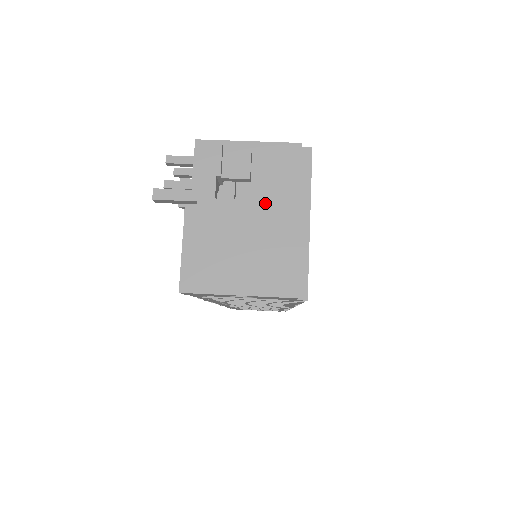
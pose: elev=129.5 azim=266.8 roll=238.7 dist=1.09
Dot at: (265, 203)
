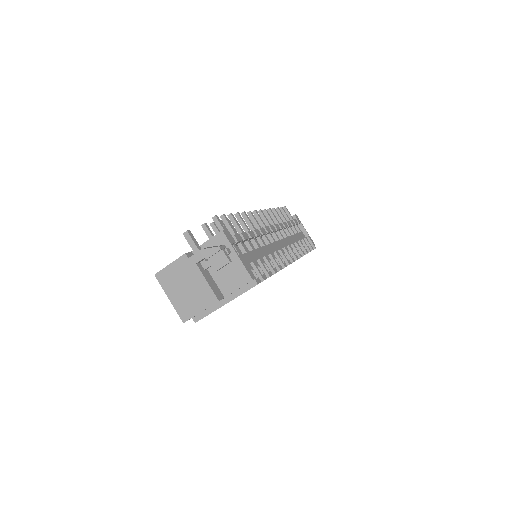
Dot at: (208, 286)
